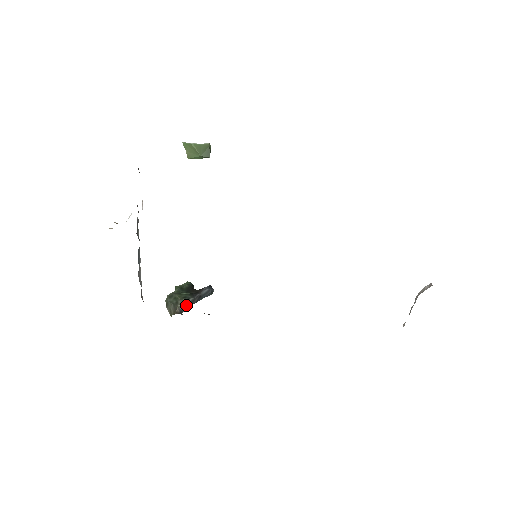
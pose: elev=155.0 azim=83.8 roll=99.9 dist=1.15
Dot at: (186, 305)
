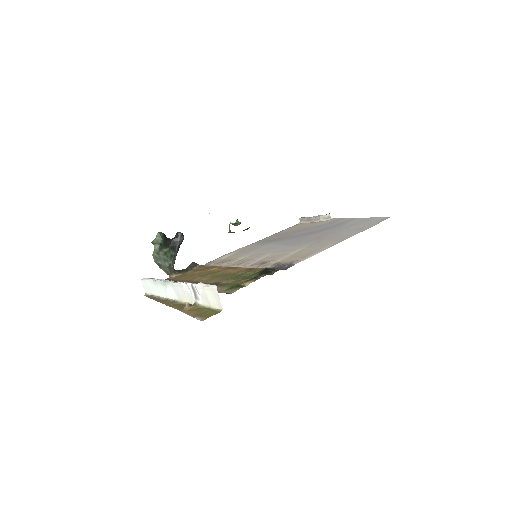
Dot at: occluded
